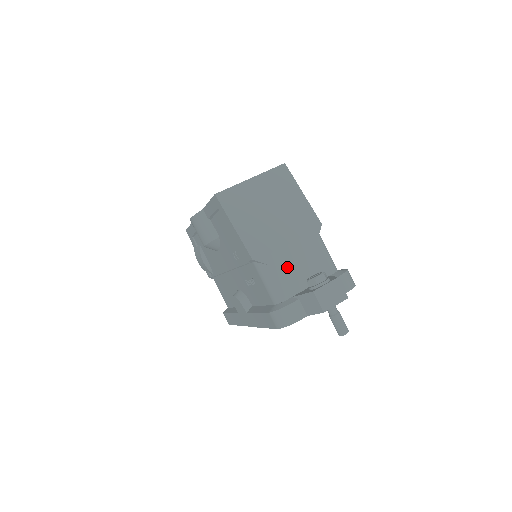
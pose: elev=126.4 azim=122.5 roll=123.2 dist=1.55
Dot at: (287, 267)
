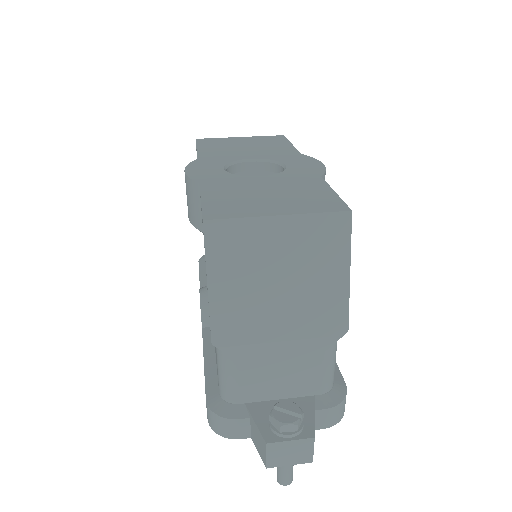
Dot at: (259, 368)
